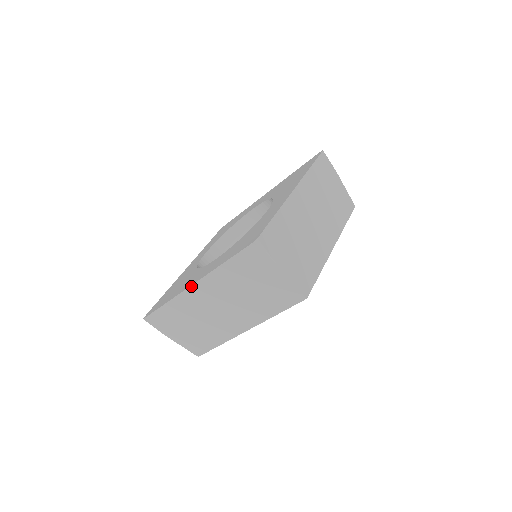
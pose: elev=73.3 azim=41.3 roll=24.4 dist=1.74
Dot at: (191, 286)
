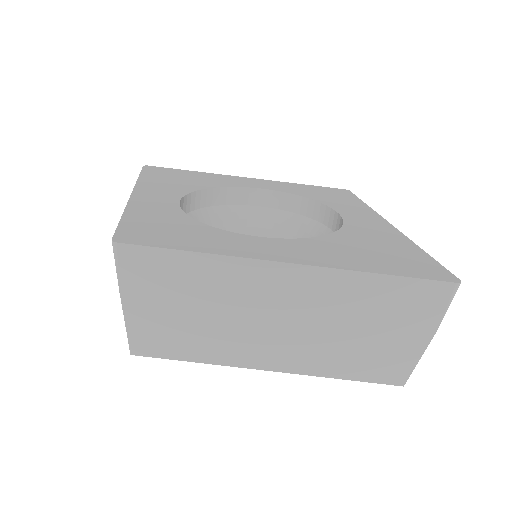
Dot at: (132, 193)
